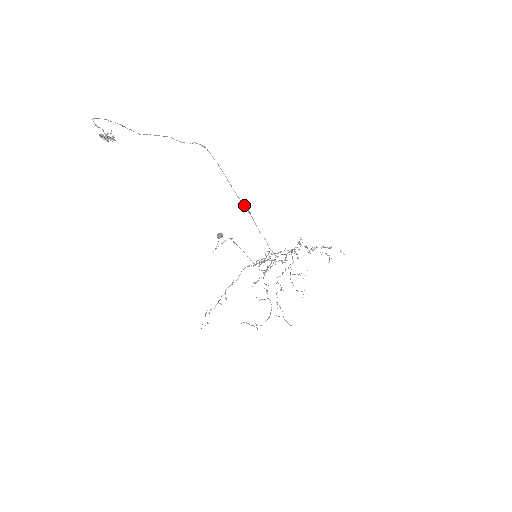
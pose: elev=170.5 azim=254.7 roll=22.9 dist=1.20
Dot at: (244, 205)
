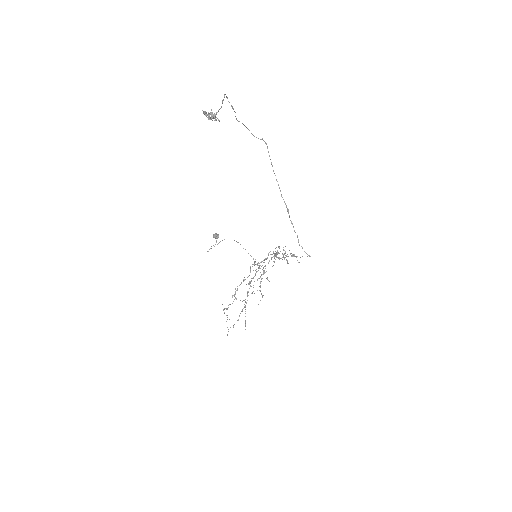
Dot at: (285, 203)
